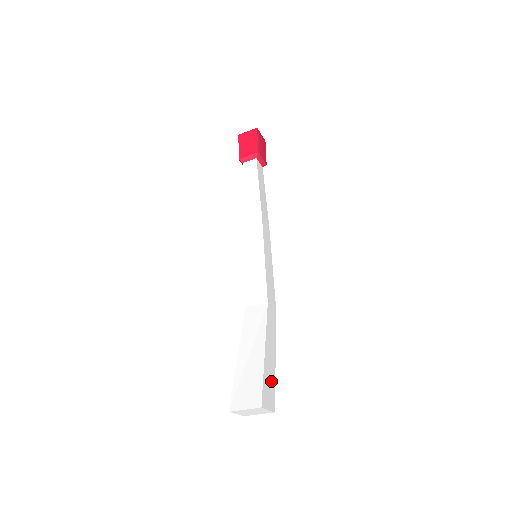
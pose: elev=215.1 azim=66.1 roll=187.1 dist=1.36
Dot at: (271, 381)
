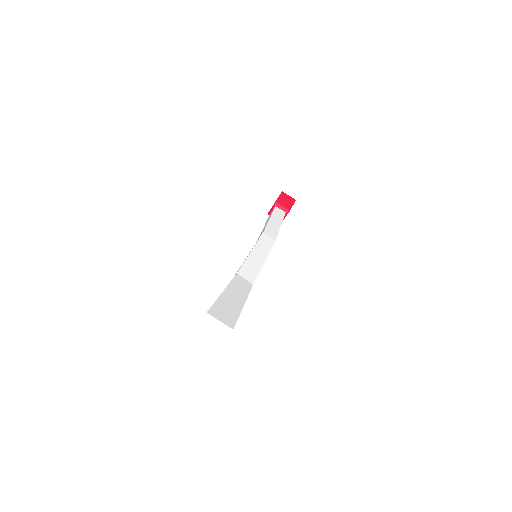
Dot at: occluded
